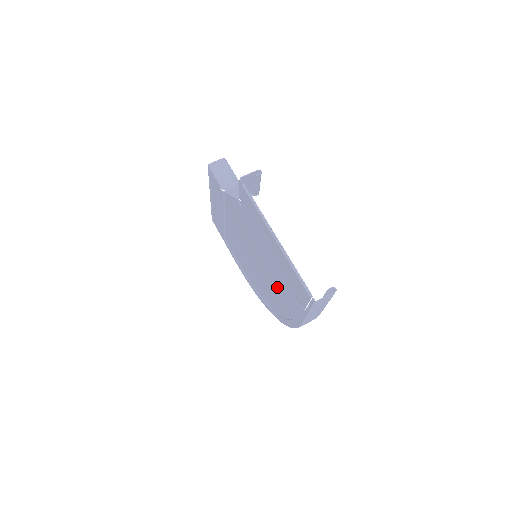
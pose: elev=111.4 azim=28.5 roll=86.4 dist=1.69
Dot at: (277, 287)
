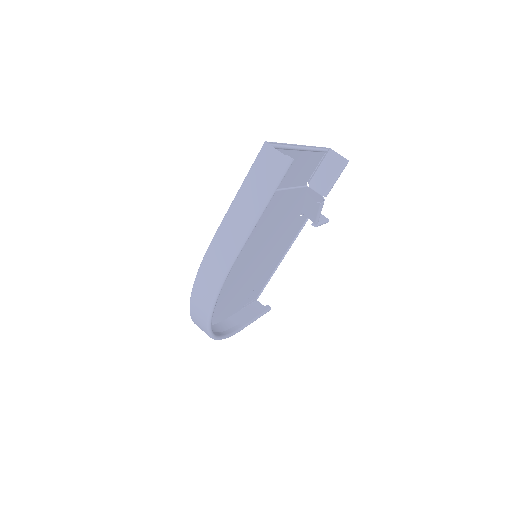
Dot at: occluded
